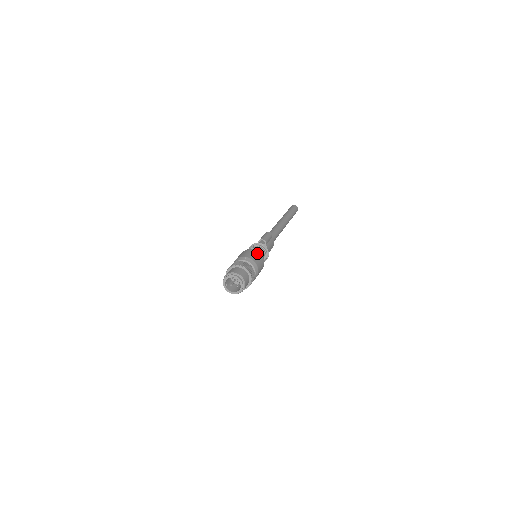
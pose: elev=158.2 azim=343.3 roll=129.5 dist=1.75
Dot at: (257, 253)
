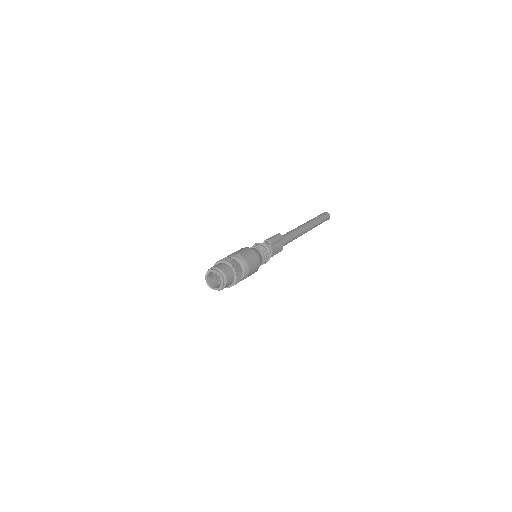
Dot at: (253, 253)
